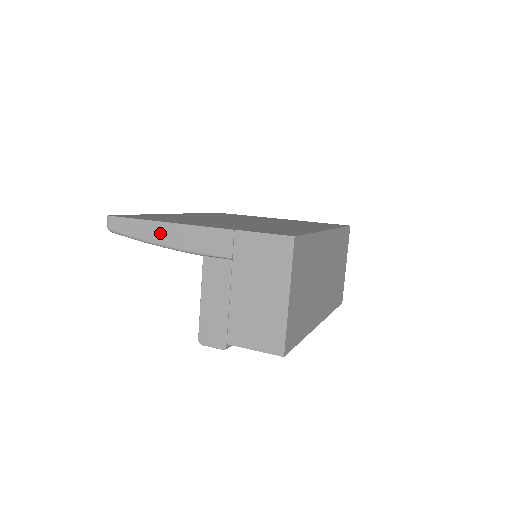
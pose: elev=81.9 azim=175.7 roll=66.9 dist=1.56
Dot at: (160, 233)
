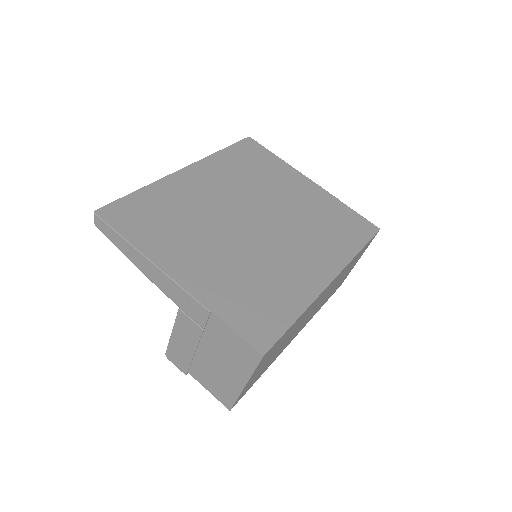
Dot at: (142, 264)
